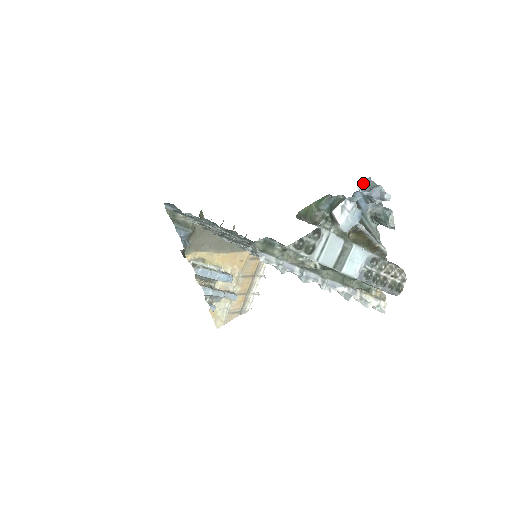
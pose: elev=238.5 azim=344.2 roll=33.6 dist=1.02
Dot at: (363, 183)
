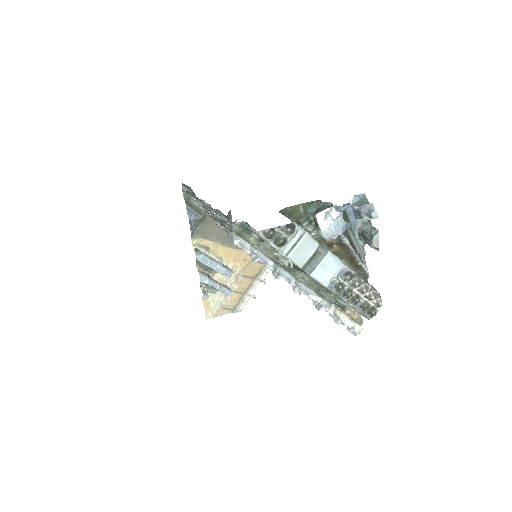
Dot at: (356, 197)
